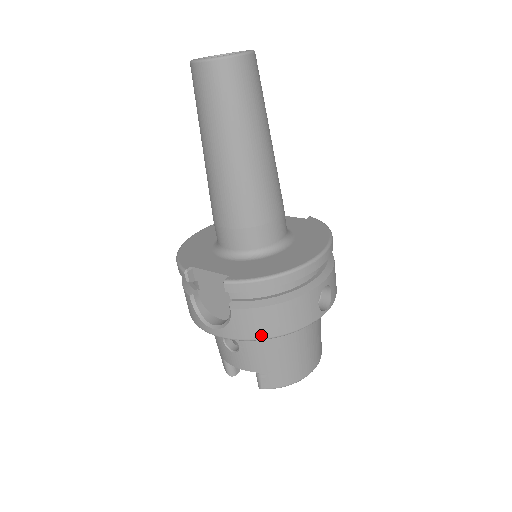
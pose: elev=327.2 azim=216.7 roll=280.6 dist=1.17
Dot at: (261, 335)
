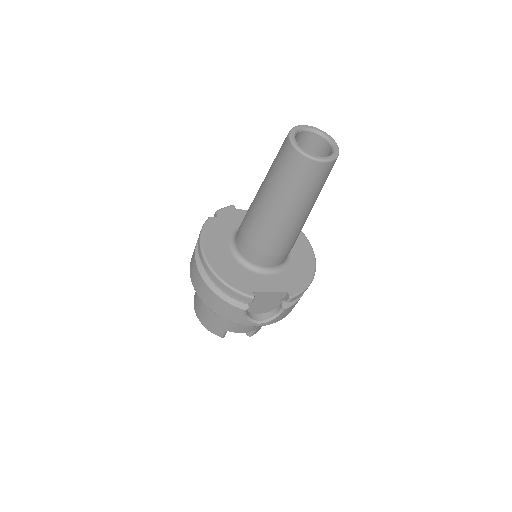
Dot at: occluded
